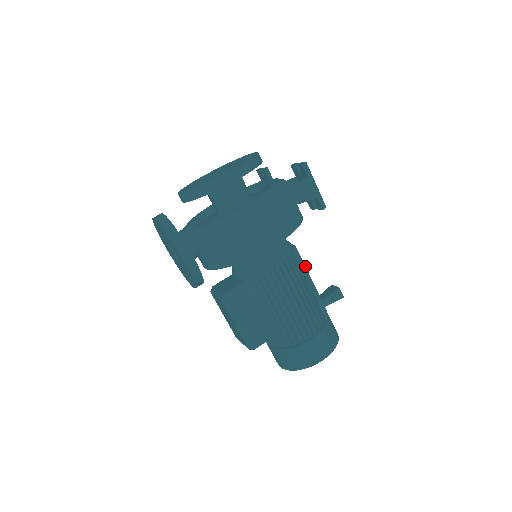
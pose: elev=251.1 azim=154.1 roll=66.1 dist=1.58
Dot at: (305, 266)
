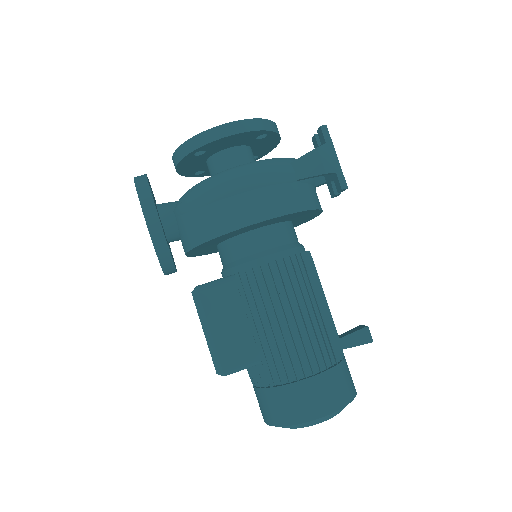
Dot at: (319, 280)
